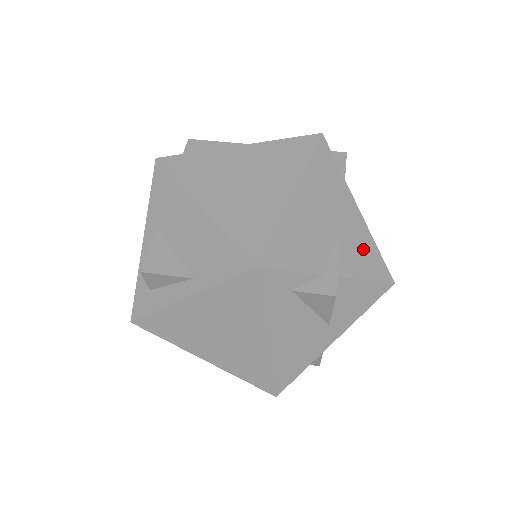
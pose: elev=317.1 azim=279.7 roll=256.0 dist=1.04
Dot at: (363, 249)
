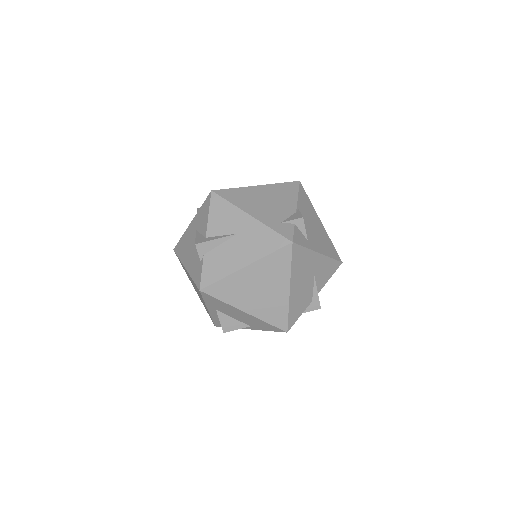
Dot at: (326, 268)
